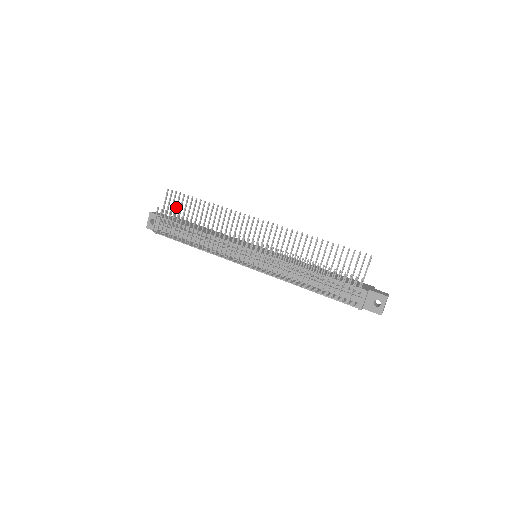
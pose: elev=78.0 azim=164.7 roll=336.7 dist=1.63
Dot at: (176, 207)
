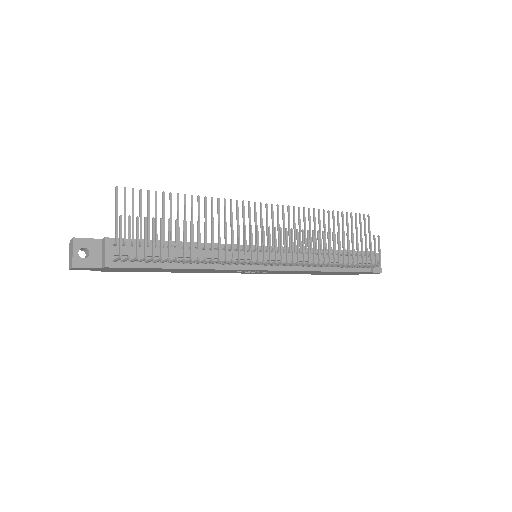
Dot at: (140, 212)
